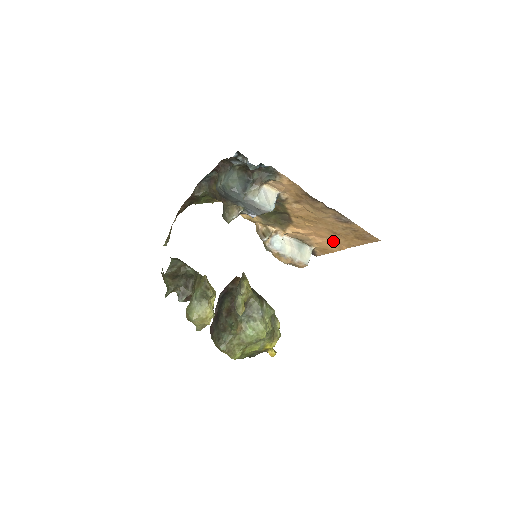
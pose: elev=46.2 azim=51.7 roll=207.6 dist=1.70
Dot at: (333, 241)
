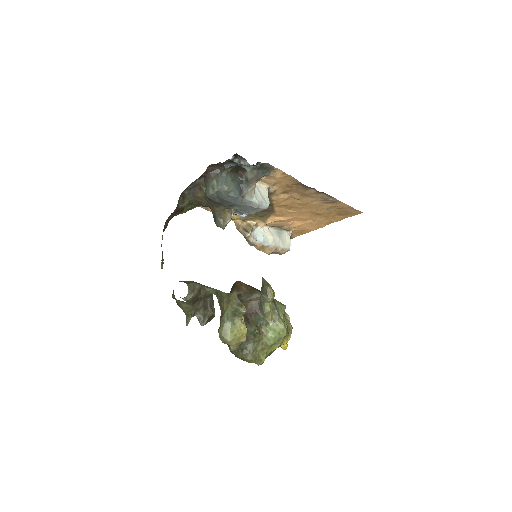
Dot at: (313, 222)
